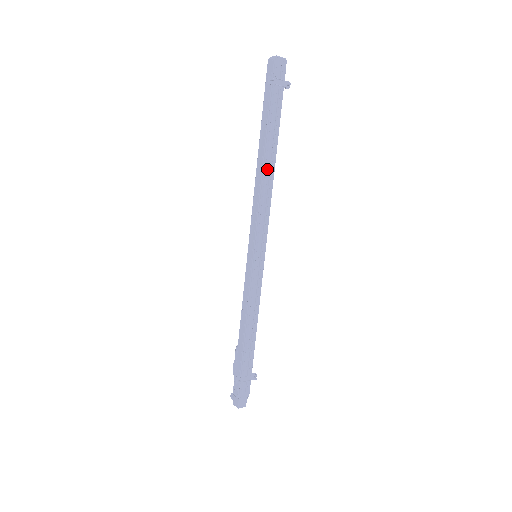
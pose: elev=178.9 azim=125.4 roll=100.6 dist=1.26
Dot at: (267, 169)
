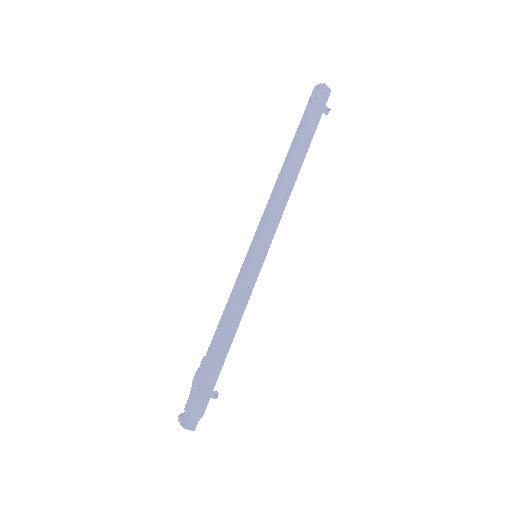
Dot at: (290, 173)
